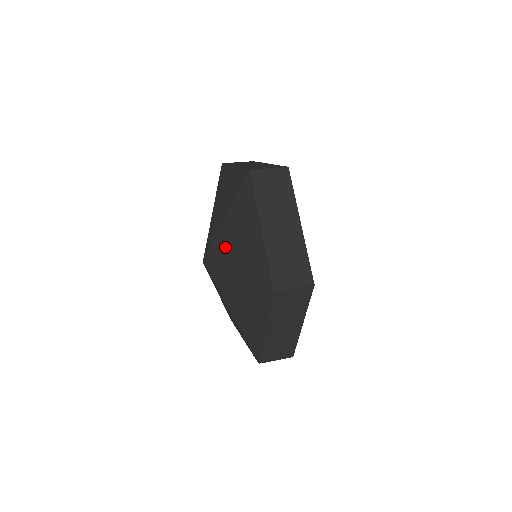
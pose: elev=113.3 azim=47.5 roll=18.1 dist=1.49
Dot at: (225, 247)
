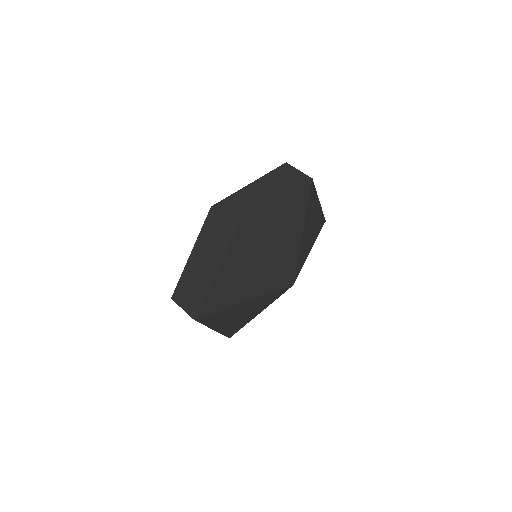
Dot at: occluded
